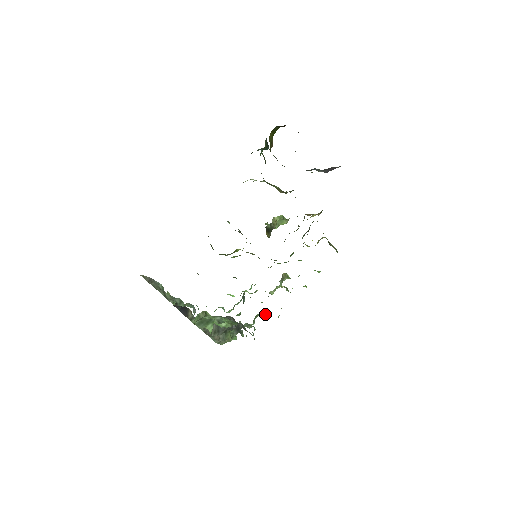
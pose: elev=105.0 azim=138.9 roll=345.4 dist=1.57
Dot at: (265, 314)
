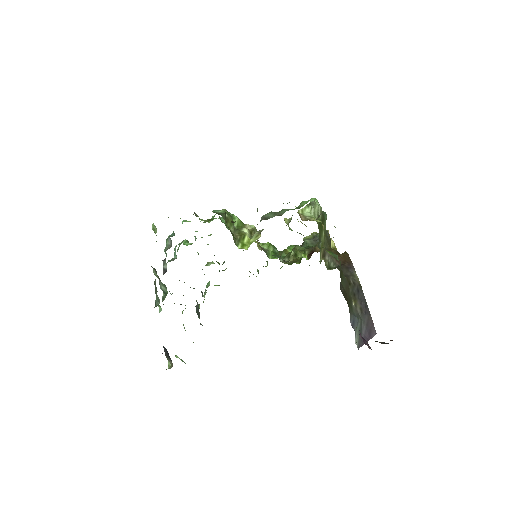
Dot at: occluded
